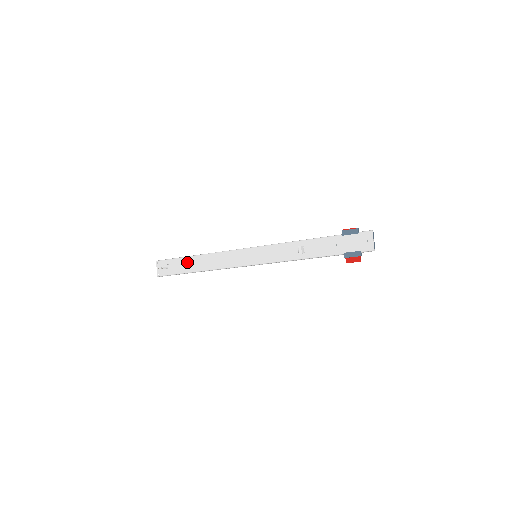
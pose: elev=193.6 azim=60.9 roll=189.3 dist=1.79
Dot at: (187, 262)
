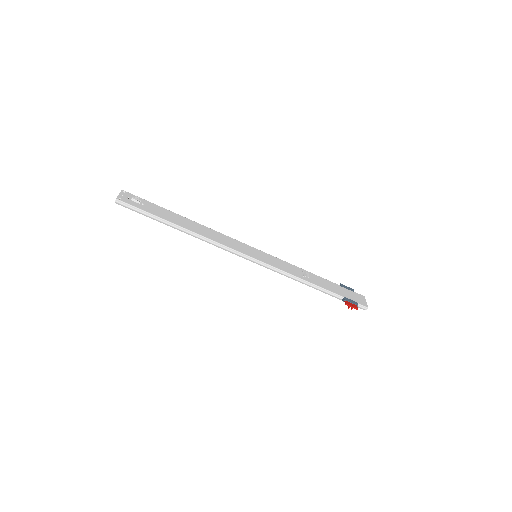
Dot at: (169, 214)
